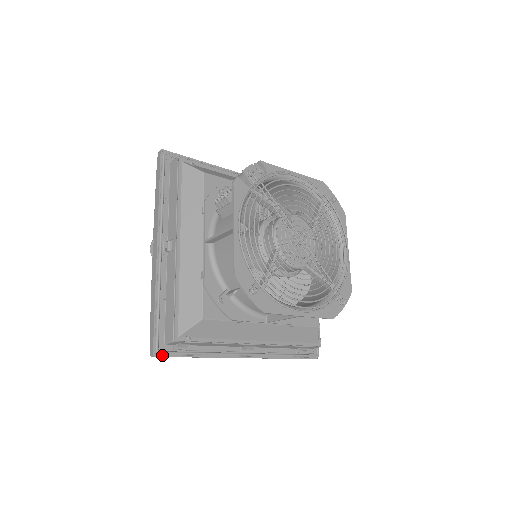
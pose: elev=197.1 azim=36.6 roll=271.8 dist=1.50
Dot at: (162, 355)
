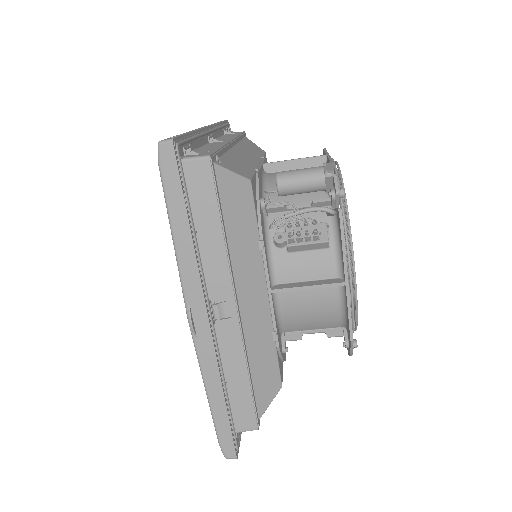
Dot at: (238, 448)
